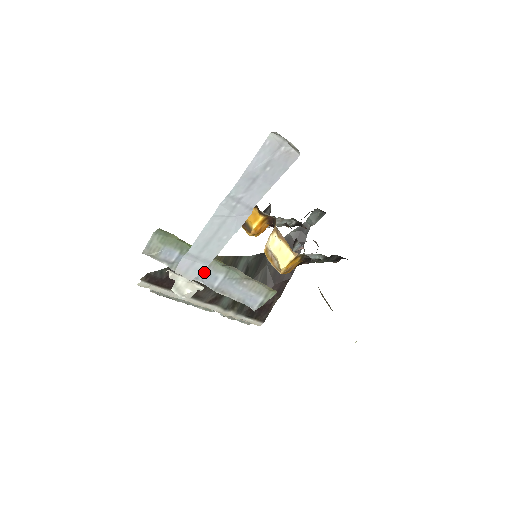
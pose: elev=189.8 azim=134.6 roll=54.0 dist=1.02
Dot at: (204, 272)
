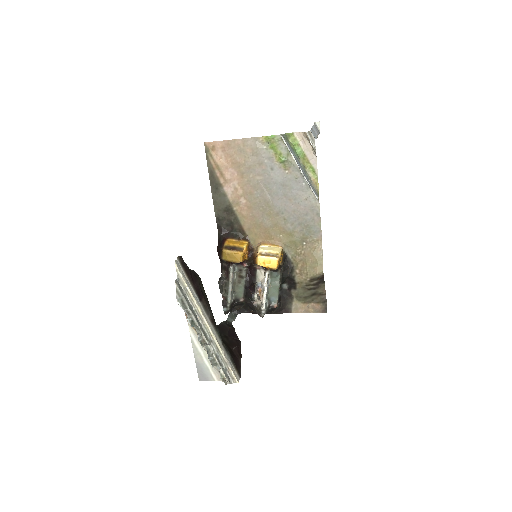
Dot at: (299, 164)
